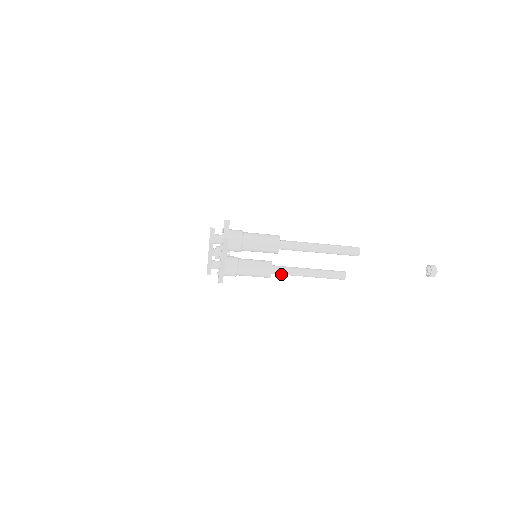
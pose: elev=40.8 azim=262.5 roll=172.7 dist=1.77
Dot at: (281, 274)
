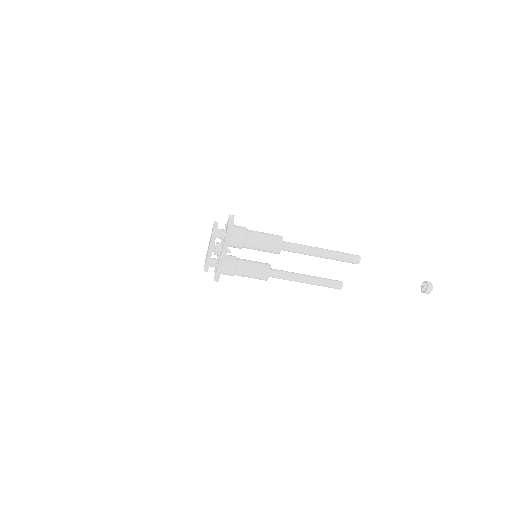
Dot at: (278, 278)
